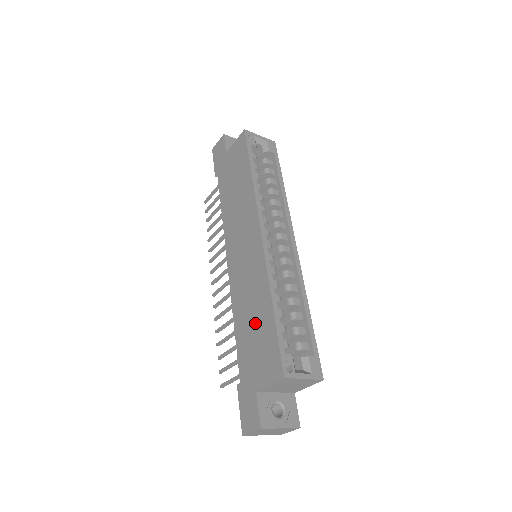
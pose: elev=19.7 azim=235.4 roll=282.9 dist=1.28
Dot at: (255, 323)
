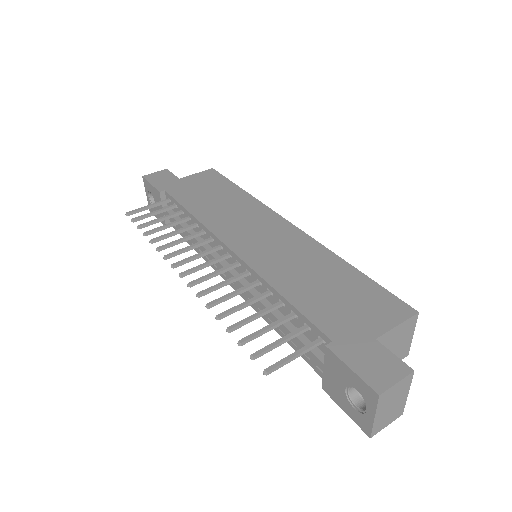
Dot at: (328, 283)
